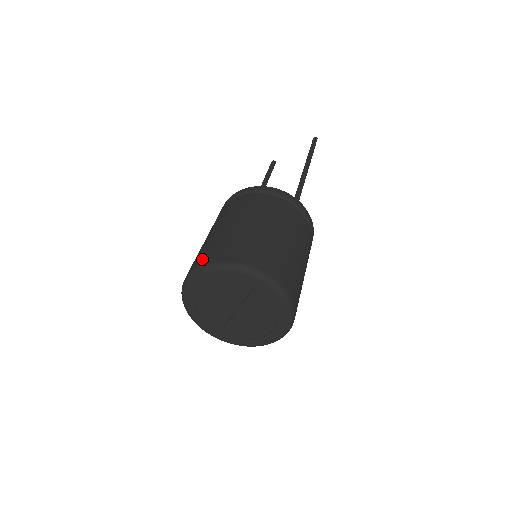
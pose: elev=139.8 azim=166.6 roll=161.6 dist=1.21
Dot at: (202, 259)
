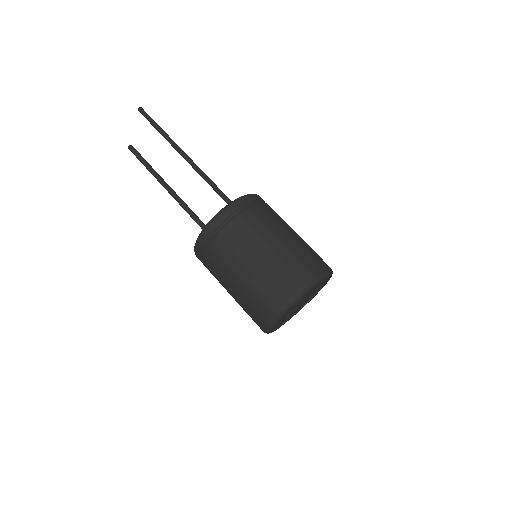
Dot at: (298, 281)
